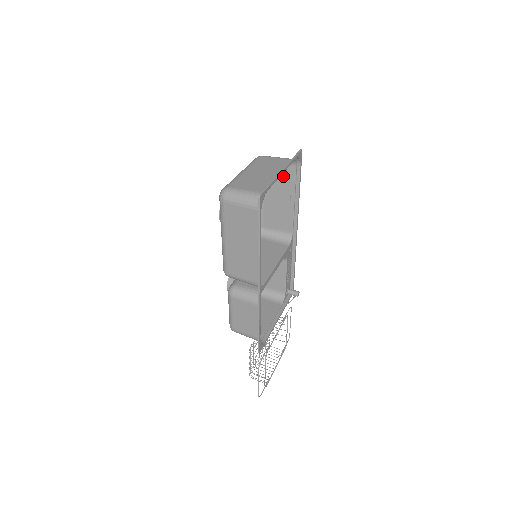
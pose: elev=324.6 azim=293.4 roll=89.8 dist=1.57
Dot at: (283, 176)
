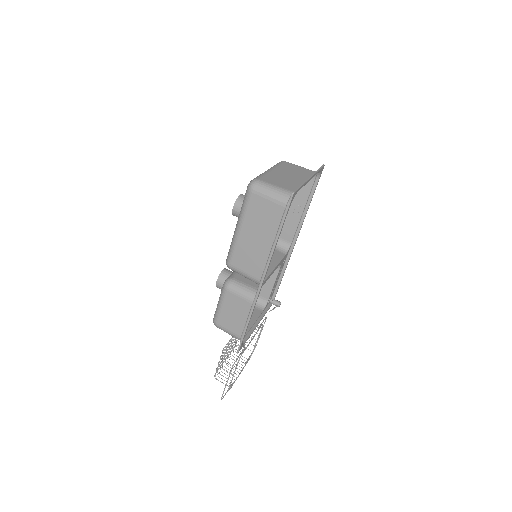
Dot at: occluded
